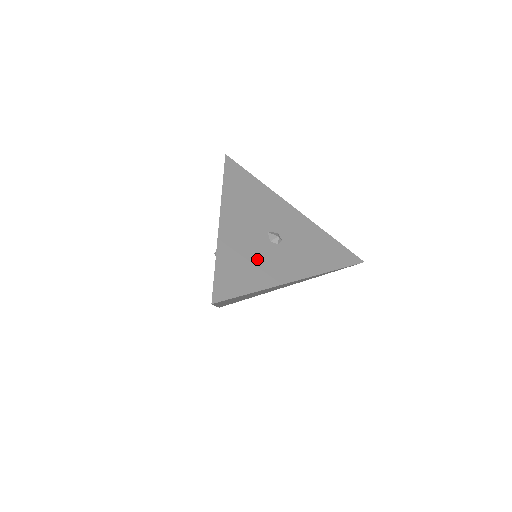
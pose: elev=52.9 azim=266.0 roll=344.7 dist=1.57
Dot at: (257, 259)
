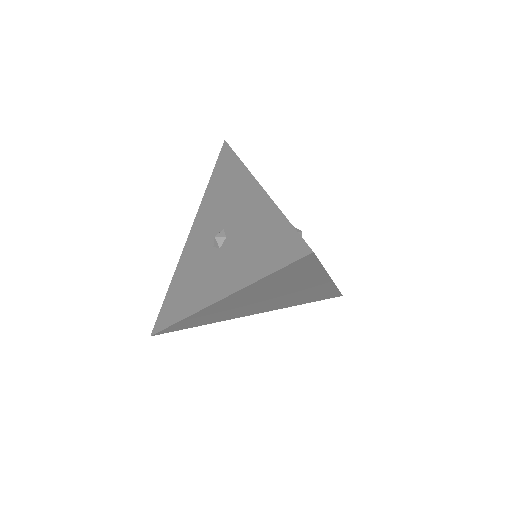
Dot at: occluded
